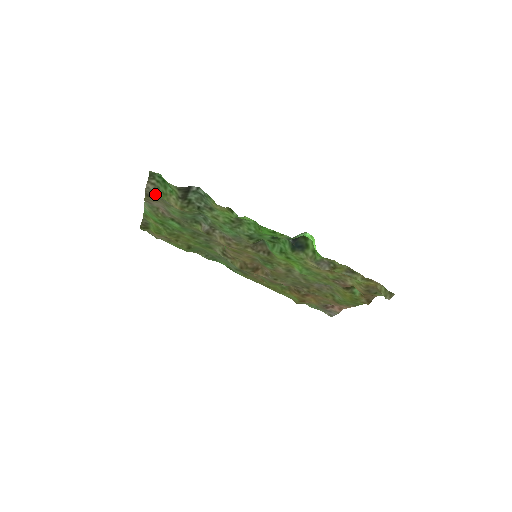
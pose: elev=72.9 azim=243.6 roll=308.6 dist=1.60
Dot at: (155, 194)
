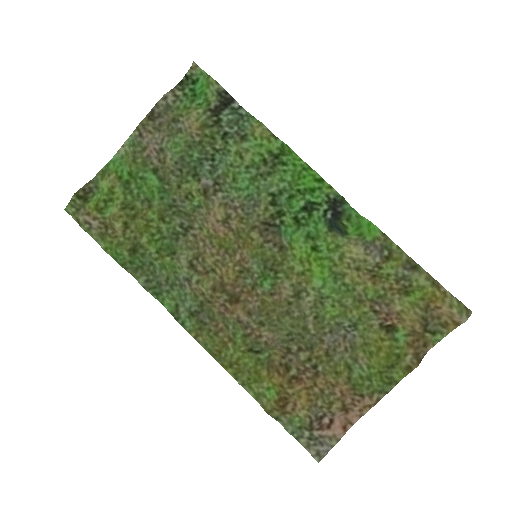
Dot at: (167, 111)
